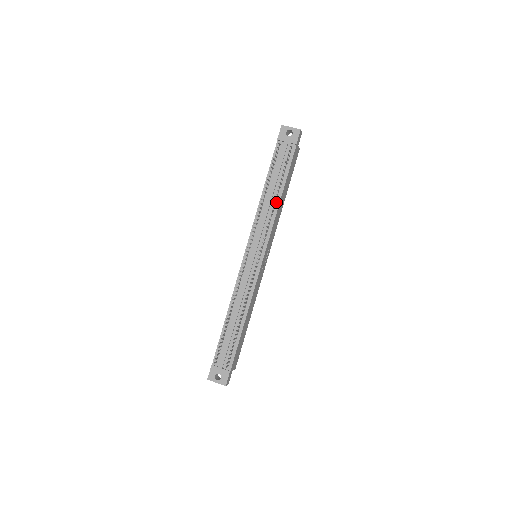
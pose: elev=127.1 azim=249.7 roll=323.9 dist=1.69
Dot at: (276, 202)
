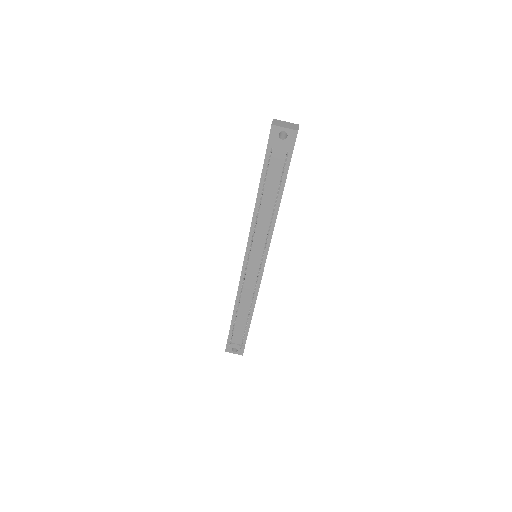
Dot at: occluded
